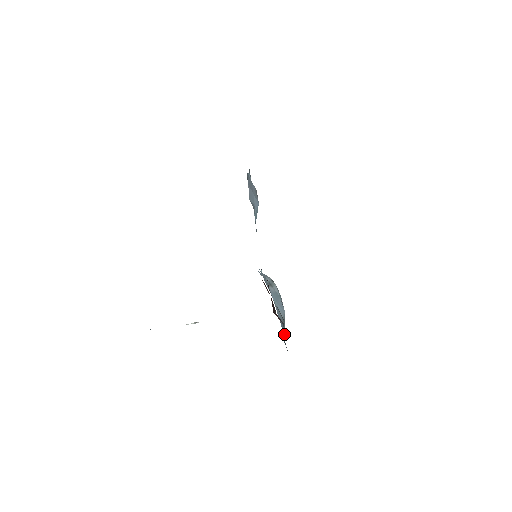
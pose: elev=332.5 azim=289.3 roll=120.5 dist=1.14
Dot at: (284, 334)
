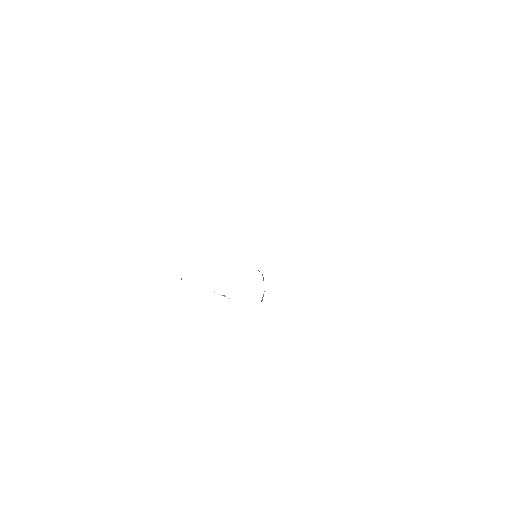
Dot at: occluded
